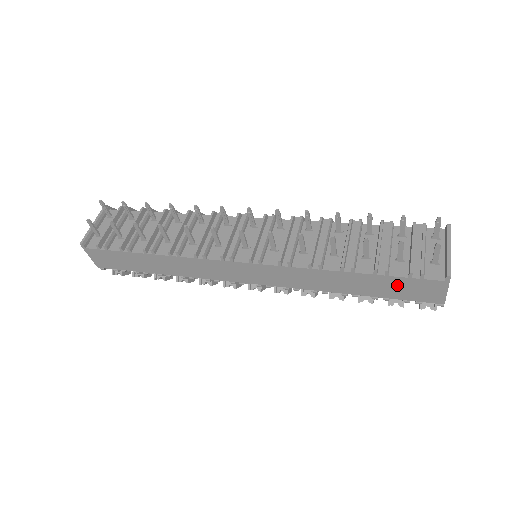
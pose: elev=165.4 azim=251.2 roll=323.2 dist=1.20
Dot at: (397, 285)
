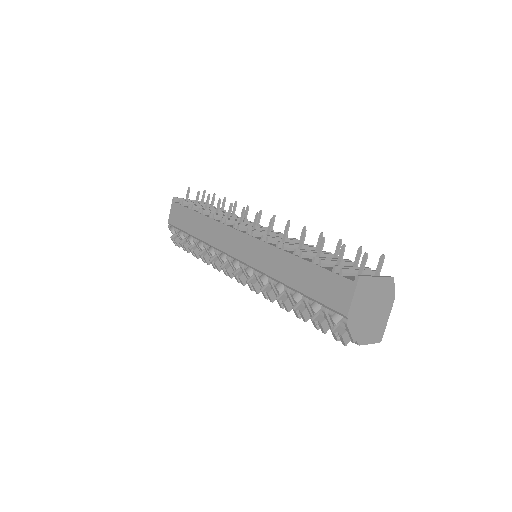
Dot at: (322, 280)
